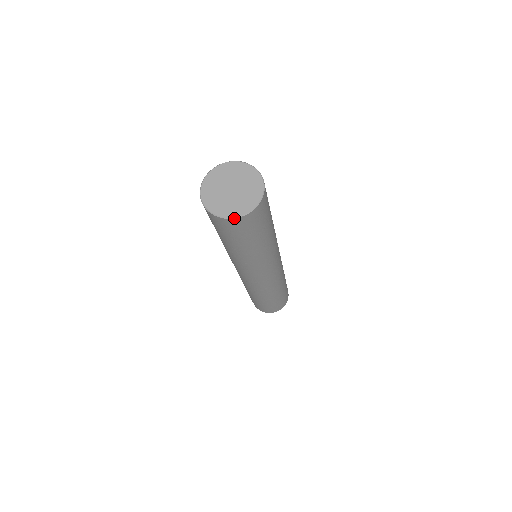
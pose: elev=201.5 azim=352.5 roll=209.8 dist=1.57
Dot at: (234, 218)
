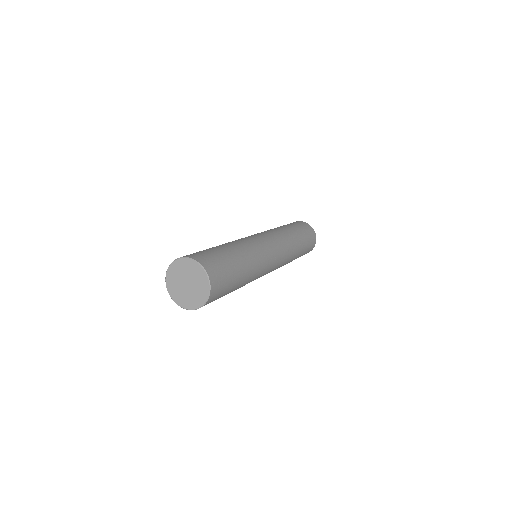
Dot at: (203, 305)
